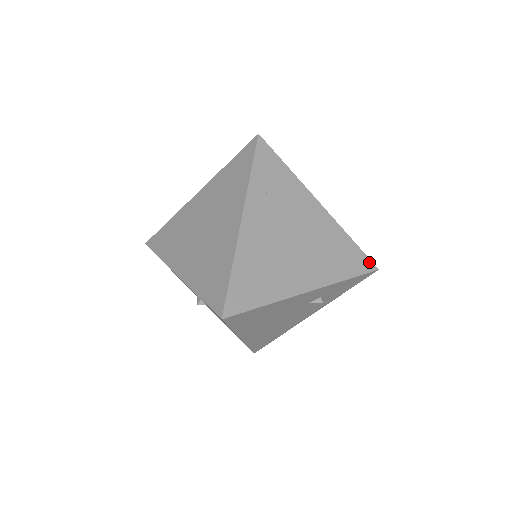
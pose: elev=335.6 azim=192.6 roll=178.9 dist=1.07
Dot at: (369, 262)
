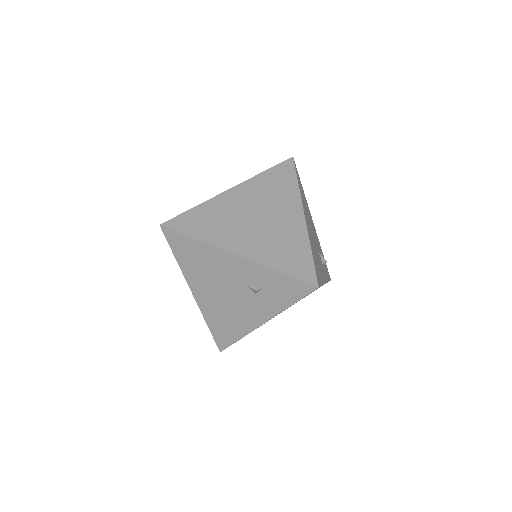
Dot at: (313, 276)
